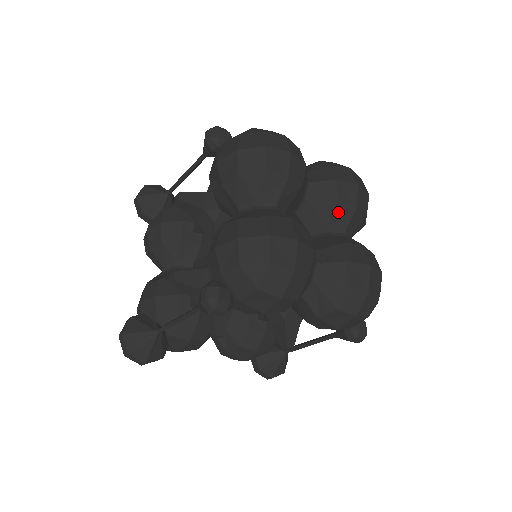
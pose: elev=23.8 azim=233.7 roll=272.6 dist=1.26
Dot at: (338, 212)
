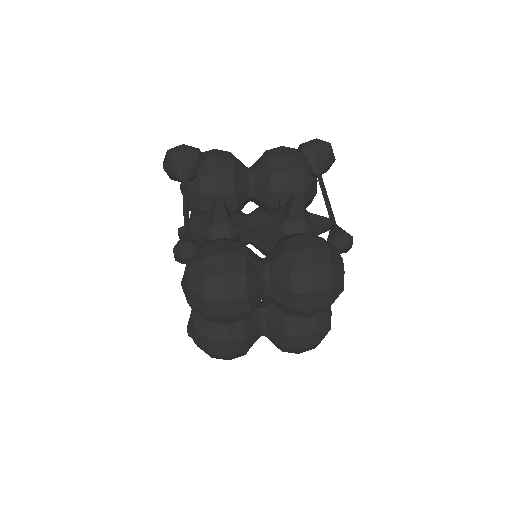
Dot at: occluded
